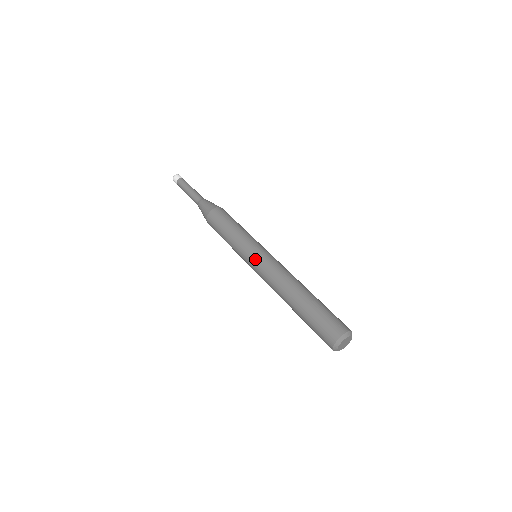
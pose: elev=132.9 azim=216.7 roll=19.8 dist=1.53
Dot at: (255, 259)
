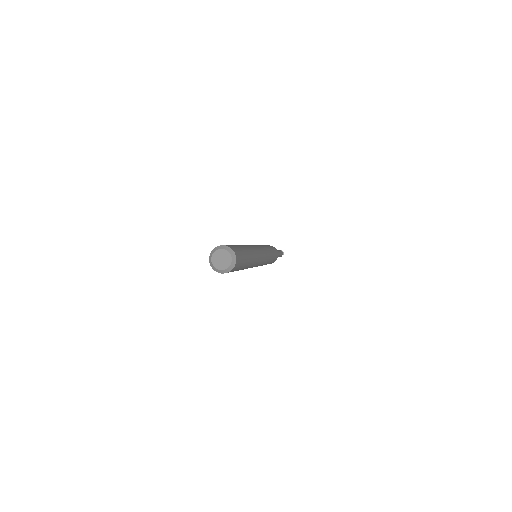
Dot at: occluded
